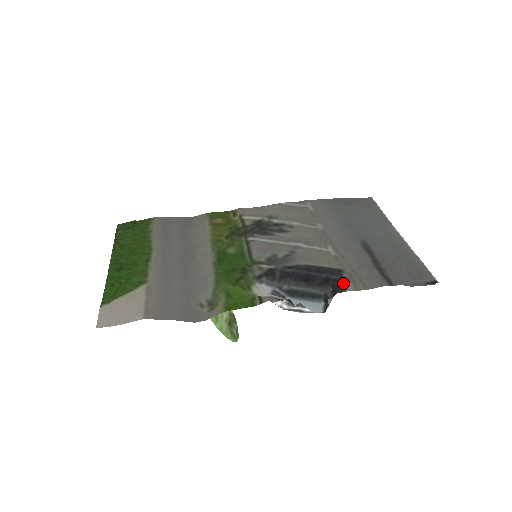
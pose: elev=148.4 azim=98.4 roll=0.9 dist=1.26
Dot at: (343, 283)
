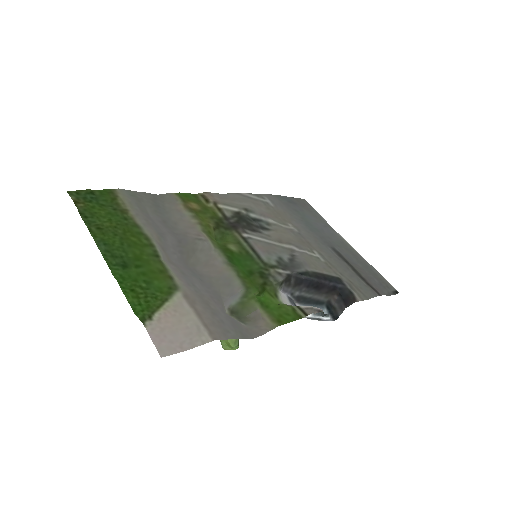
Dot at: (351, 293)
